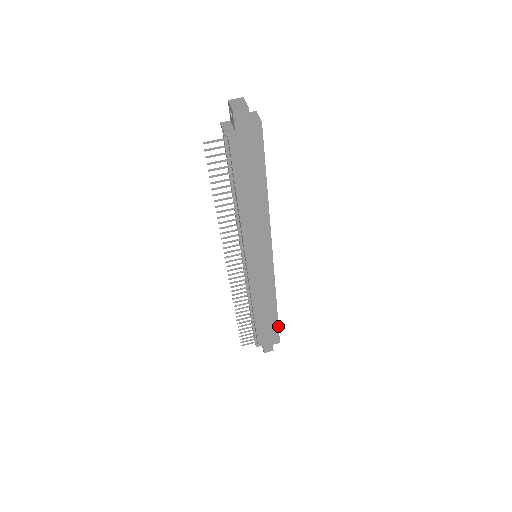
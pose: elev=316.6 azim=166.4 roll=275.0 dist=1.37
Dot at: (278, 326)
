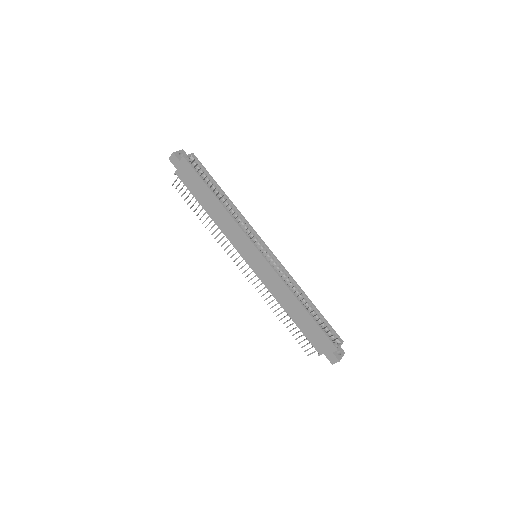
Dot at: (319, 327)
